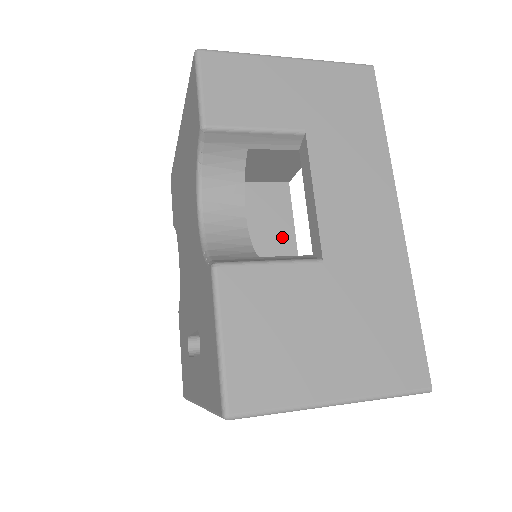
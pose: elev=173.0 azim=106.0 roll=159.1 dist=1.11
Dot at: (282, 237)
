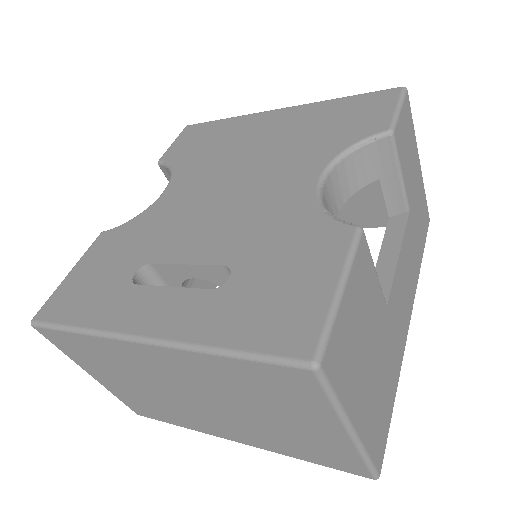
Dot at: occluded
